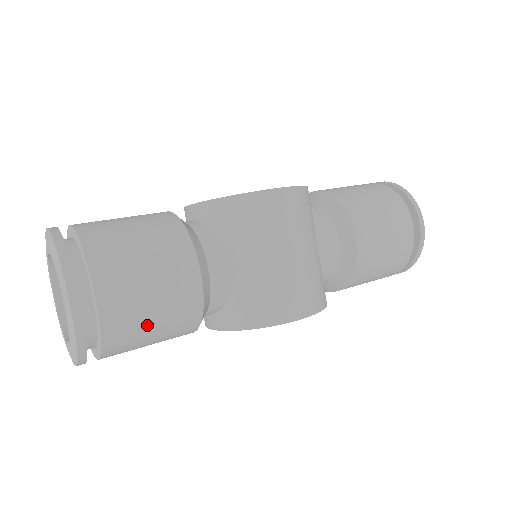
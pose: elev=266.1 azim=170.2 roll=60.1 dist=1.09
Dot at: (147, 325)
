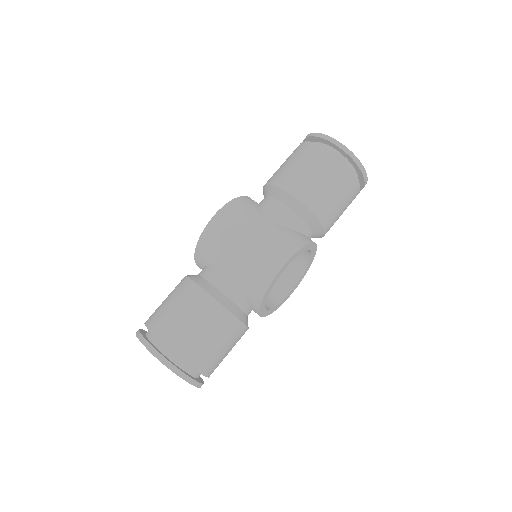
Dot at: (201, 338)
